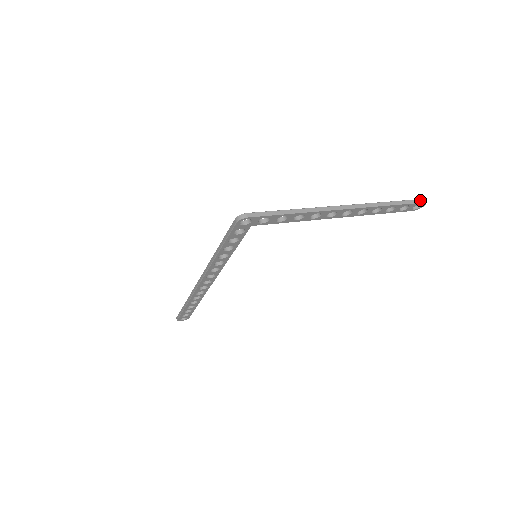
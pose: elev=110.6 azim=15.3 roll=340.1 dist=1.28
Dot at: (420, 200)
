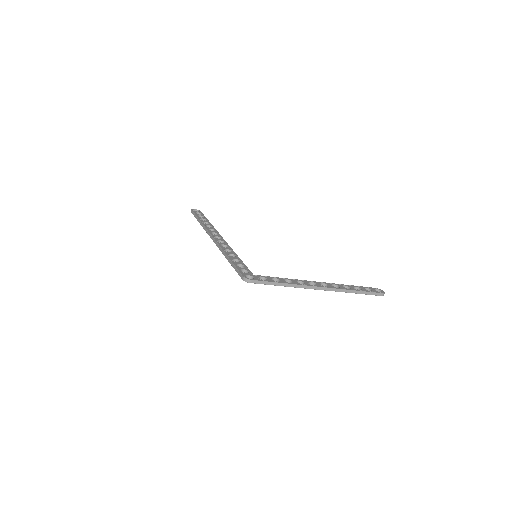
Dot at: (380, 294)
